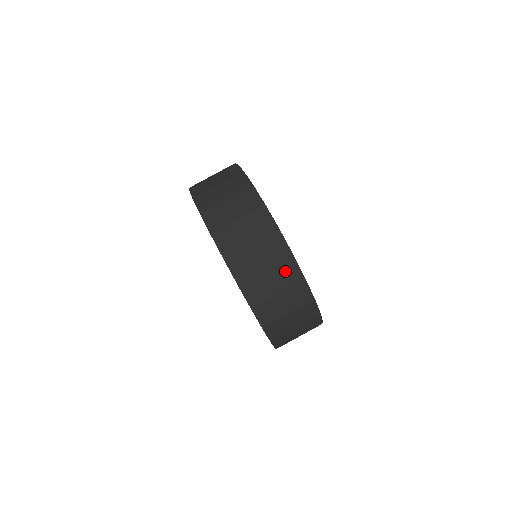
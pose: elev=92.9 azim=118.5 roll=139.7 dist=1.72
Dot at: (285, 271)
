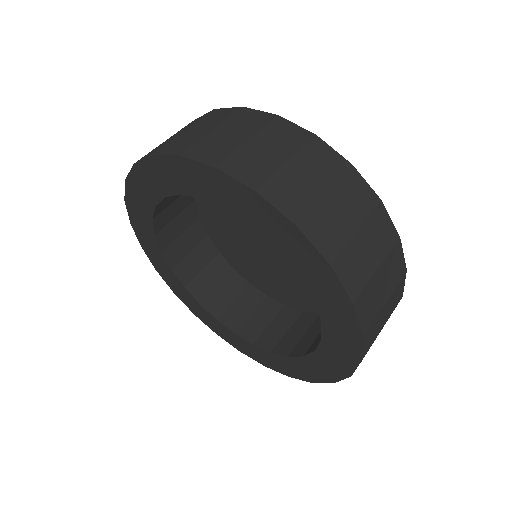
Dot at: (378, 229)
